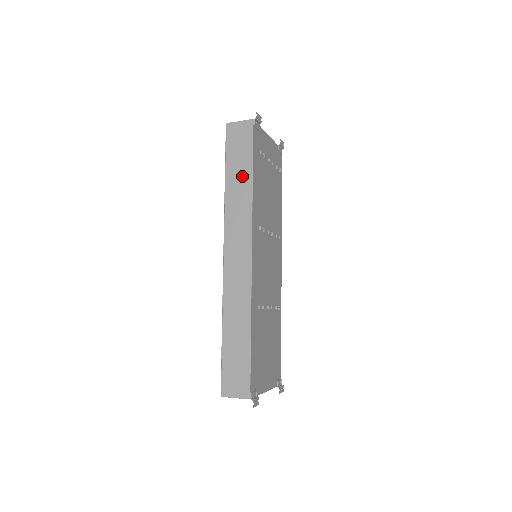
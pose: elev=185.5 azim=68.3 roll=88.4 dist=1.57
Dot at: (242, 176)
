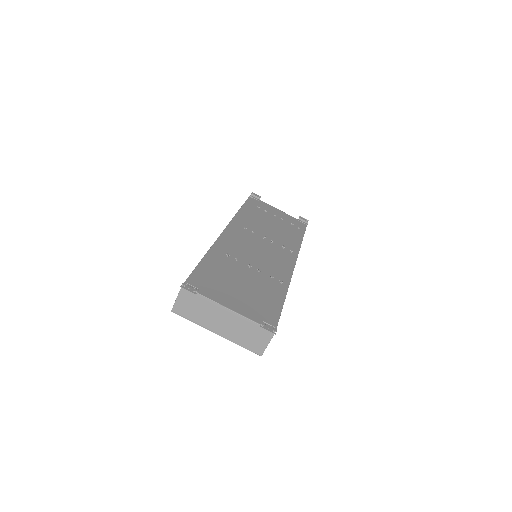
Dot at: occluded
